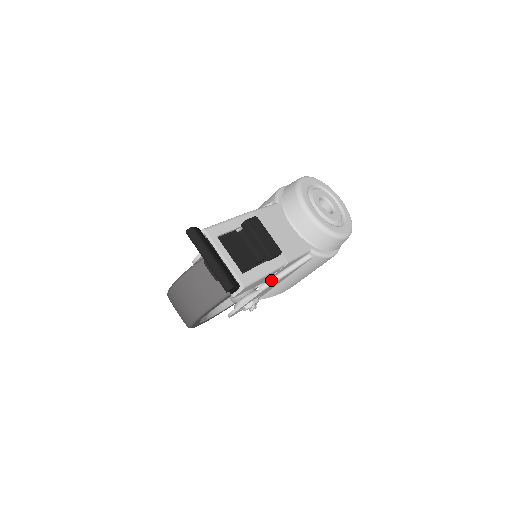
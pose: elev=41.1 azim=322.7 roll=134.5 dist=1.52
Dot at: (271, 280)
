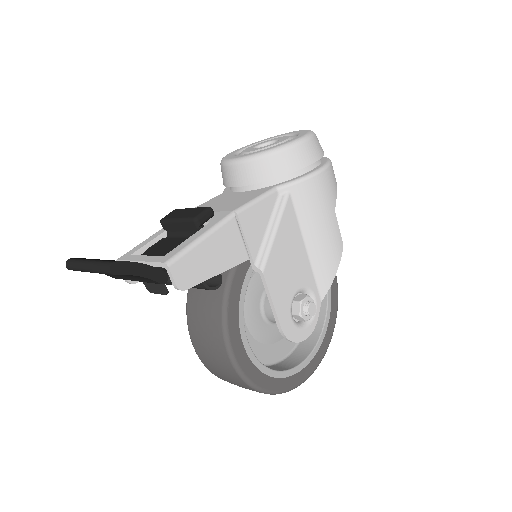
Dot at: (262, 252)
